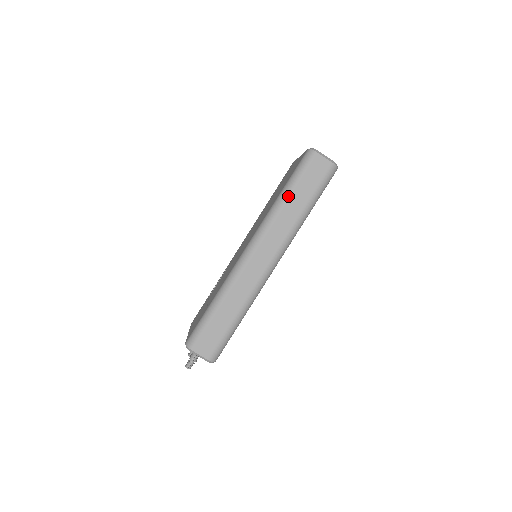
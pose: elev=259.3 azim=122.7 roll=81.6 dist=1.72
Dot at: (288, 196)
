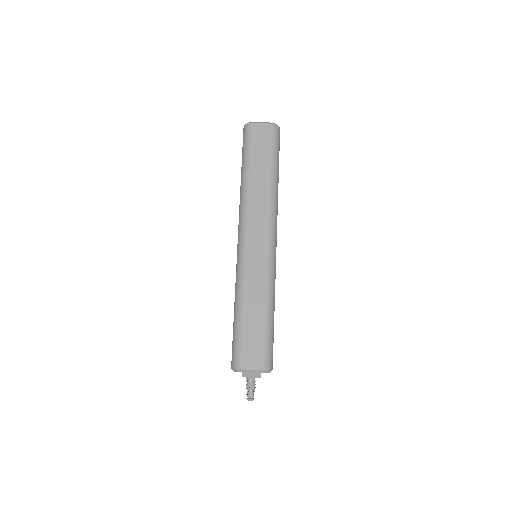
Dot at: (249, 172)
